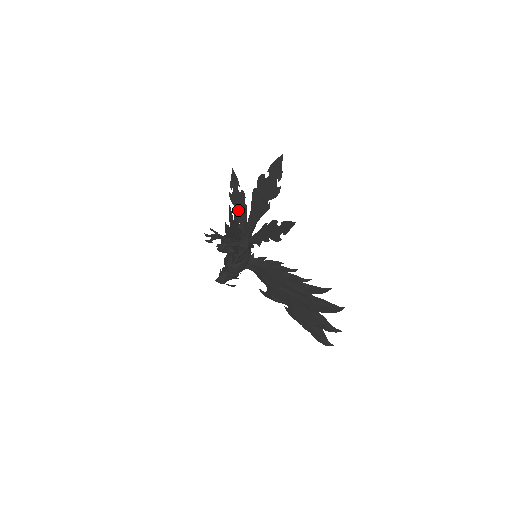
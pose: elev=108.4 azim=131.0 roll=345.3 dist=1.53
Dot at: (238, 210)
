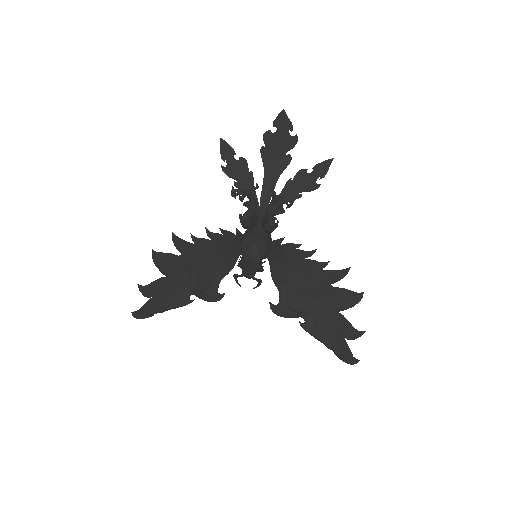
Dot at: (241, 182)
